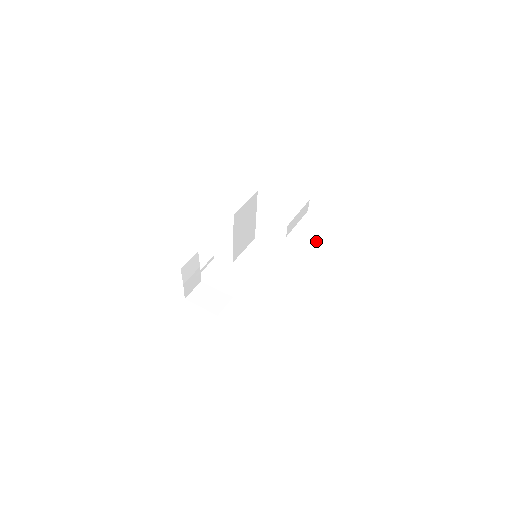
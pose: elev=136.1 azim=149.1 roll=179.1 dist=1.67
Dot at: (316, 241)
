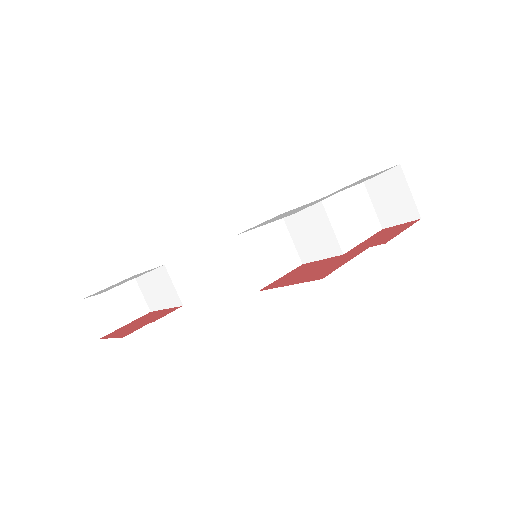
Dot at: (343, 206)
